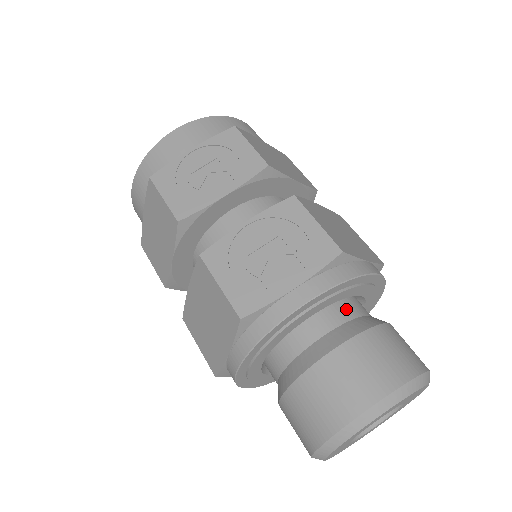
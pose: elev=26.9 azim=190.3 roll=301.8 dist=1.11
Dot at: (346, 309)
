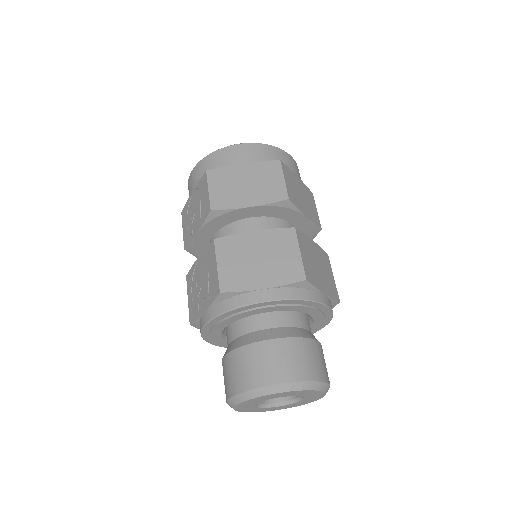
Dot at: (249, 324)
